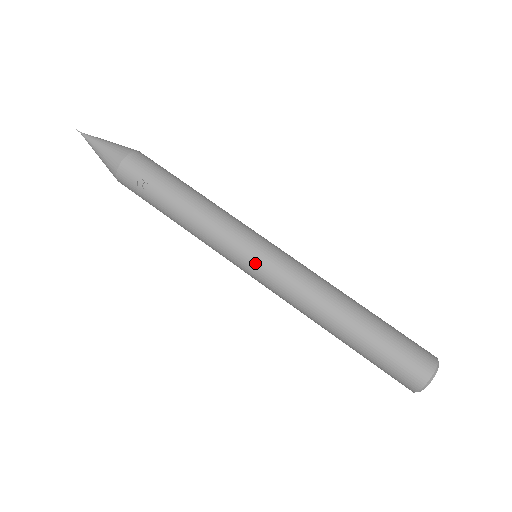
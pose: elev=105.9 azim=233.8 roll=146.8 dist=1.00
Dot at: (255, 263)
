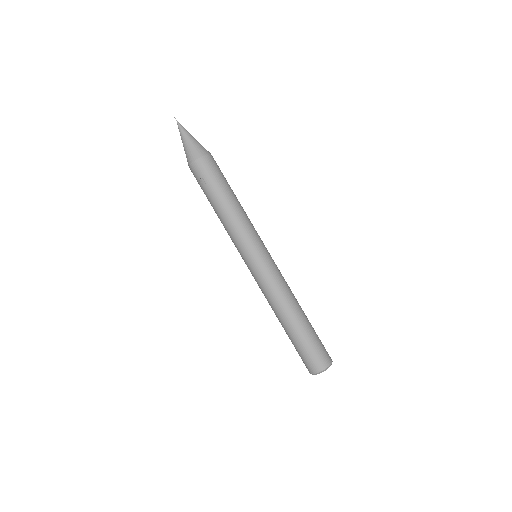
Dot at: (251, 264)
